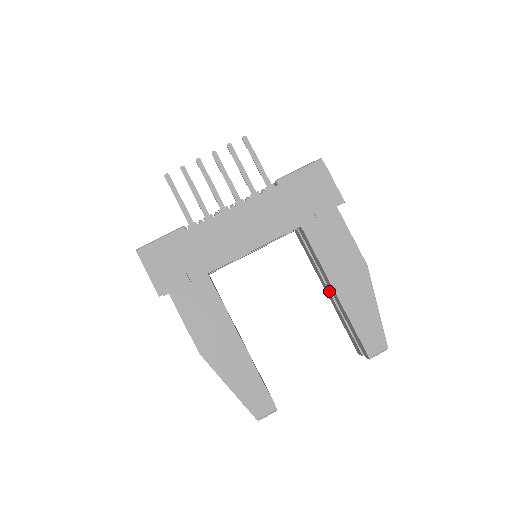
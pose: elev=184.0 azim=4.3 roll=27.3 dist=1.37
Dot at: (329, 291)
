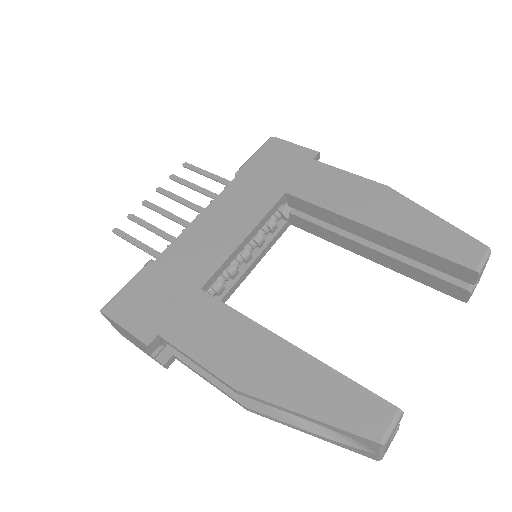
Dot at: (369, 247)
